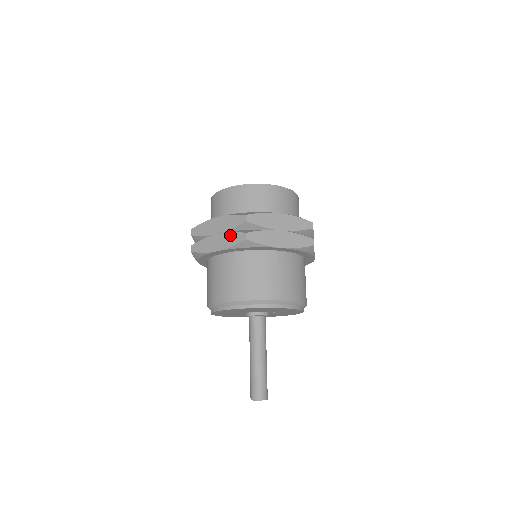
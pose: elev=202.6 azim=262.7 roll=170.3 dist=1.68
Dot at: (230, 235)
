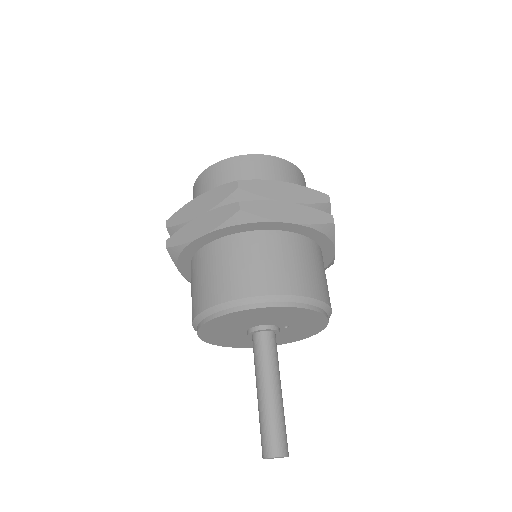
Dot at: (217, 211)
